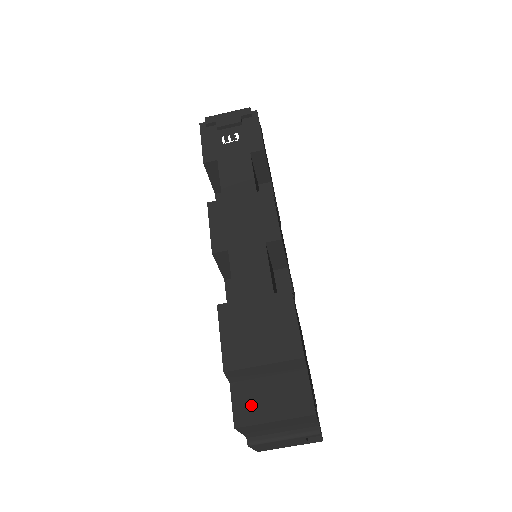
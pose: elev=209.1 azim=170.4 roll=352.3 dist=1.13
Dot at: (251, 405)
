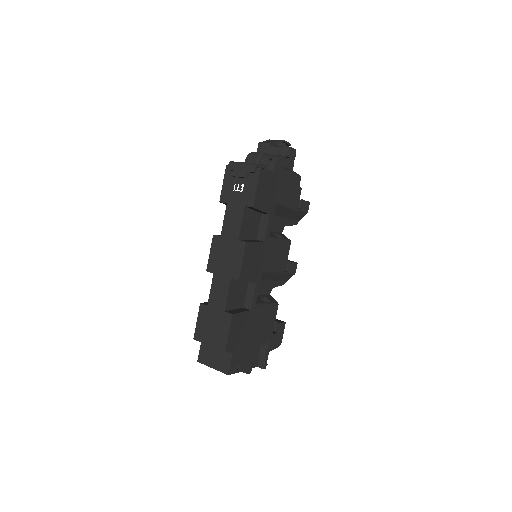
Dot at: (206, 356)
